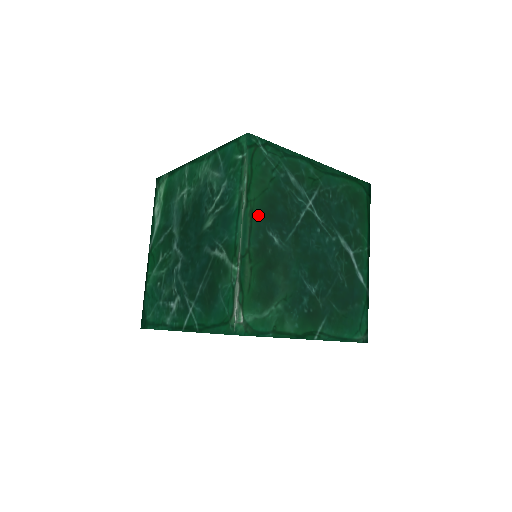
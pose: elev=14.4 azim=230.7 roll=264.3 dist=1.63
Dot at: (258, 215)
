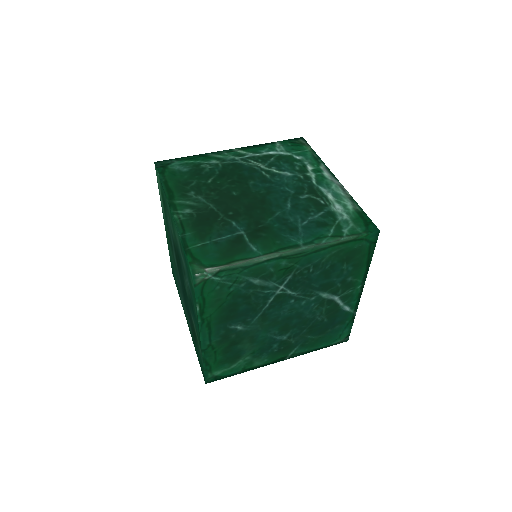
Dot at: (217, 322)
